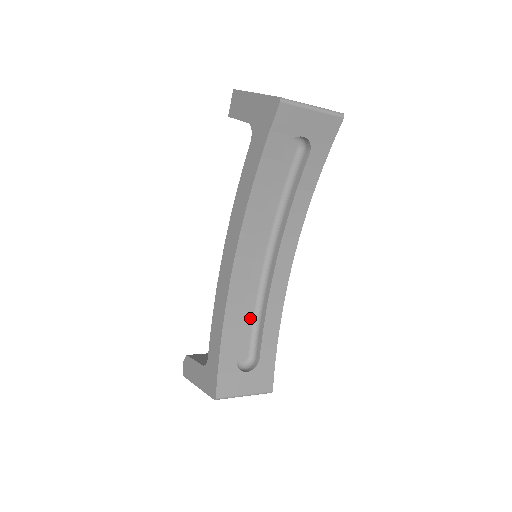
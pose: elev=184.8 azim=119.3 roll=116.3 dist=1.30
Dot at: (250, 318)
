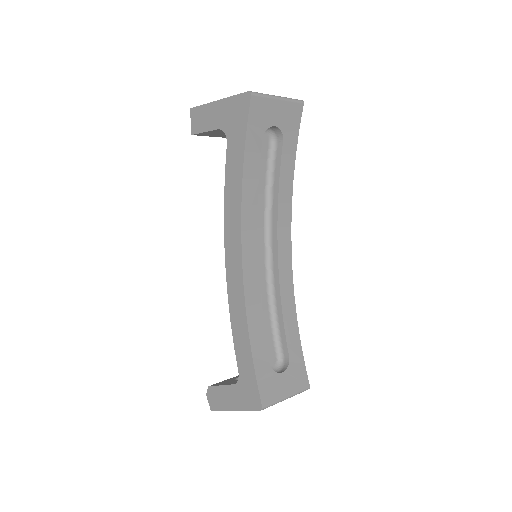
Dot at: (267, 319)
